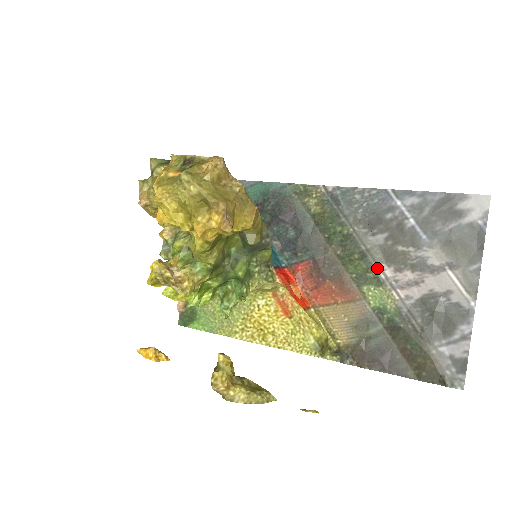
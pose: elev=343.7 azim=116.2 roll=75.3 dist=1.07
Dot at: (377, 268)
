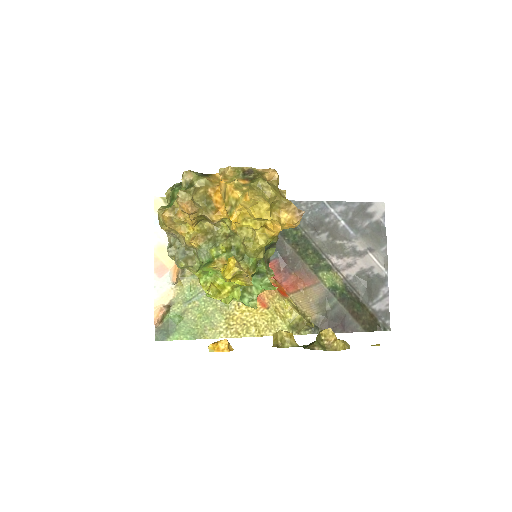
Dot at: (326, 258)
